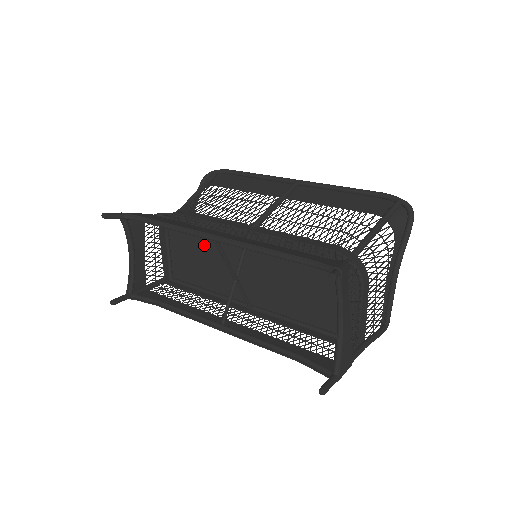
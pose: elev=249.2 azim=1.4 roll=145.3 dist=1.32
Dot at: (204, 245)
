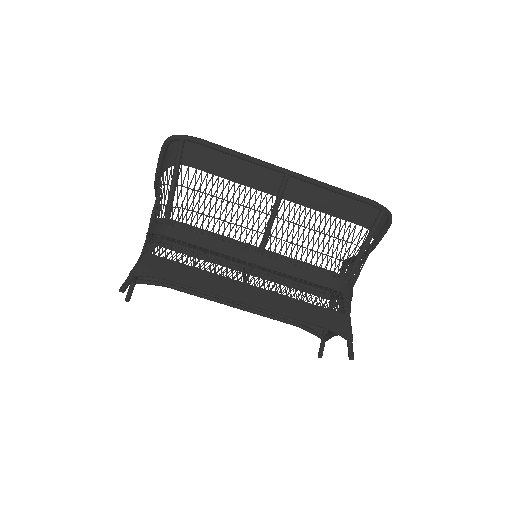
Dot at: occluded
